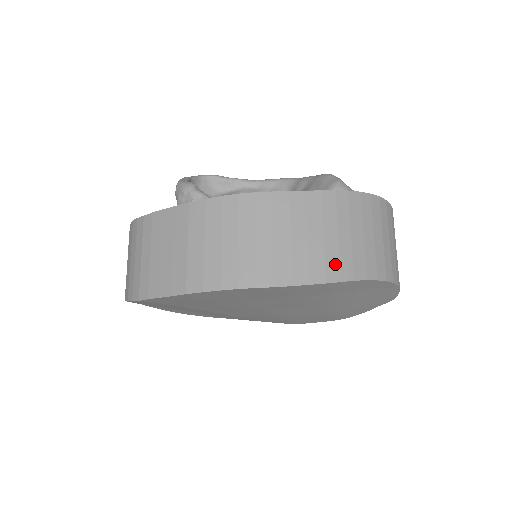
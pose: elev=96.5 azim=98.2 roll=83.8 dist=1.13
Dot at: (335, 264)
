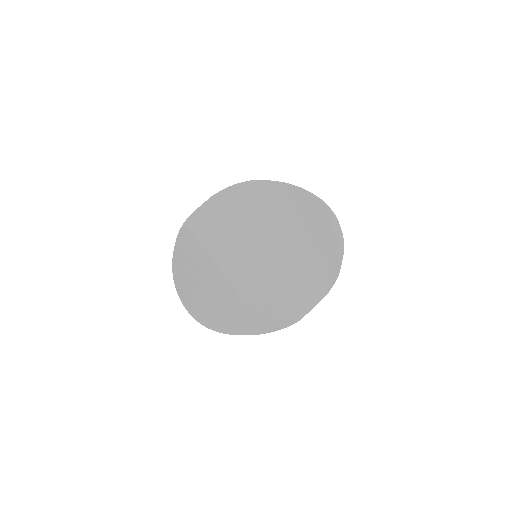
Dot at: occluded
